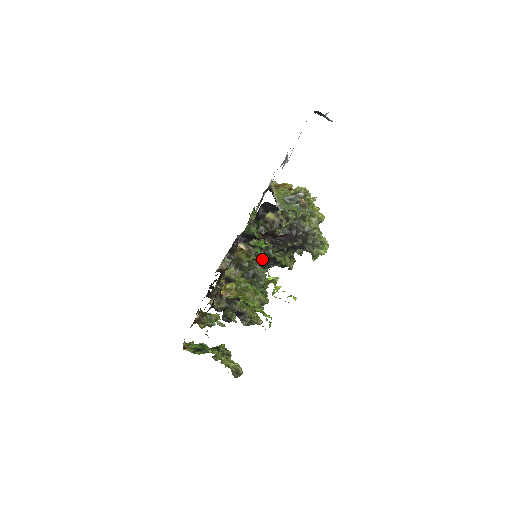
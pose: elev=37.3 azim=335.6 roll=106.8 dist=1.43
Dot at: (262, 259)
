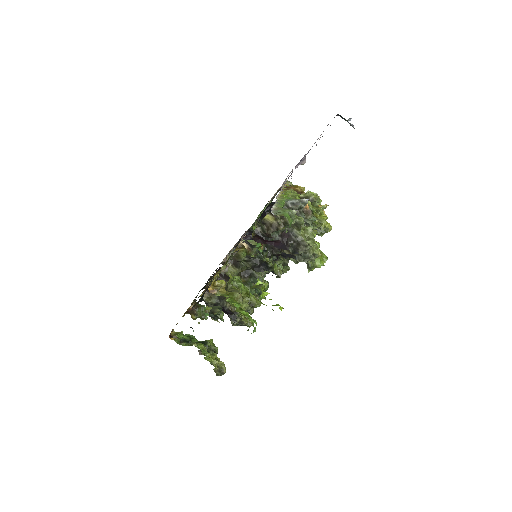
Dot at: (253, 261)
